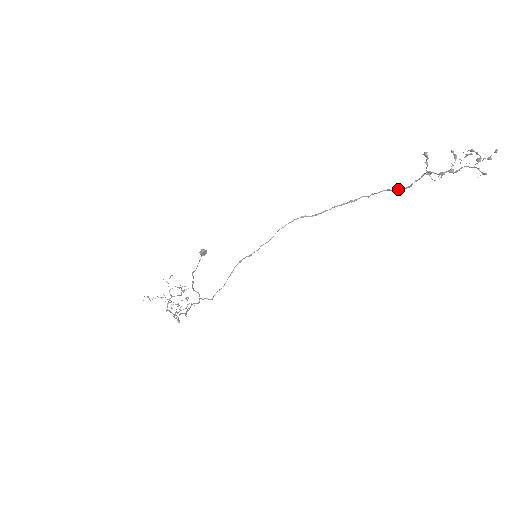
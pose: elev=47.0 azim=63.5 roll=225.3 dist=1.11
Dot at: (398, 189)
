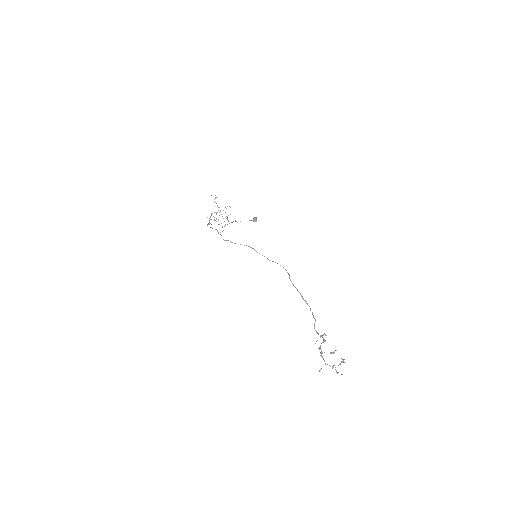
Dot at: occluded
